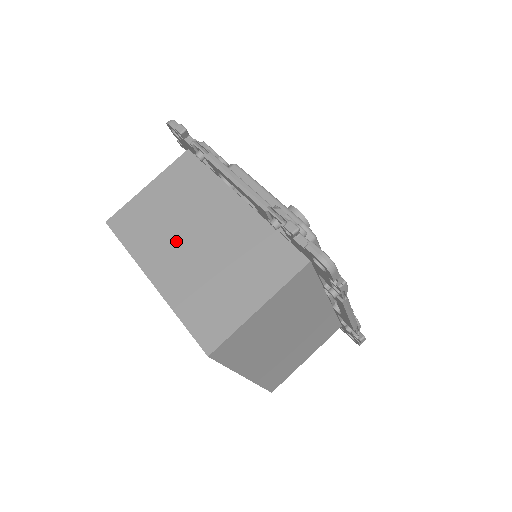
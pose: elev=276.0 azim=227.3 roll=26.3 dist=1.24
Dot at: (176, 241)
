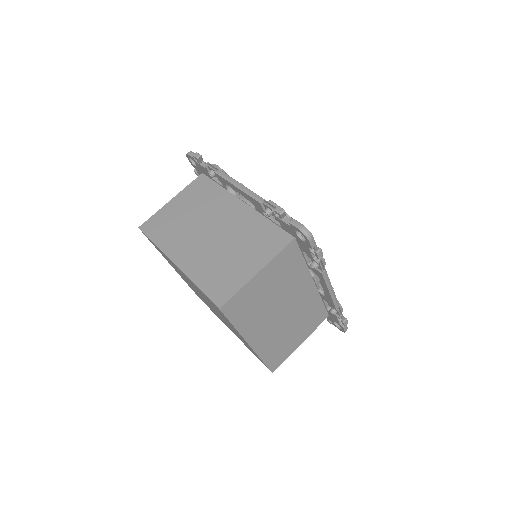
Dot at: (194, 235)
